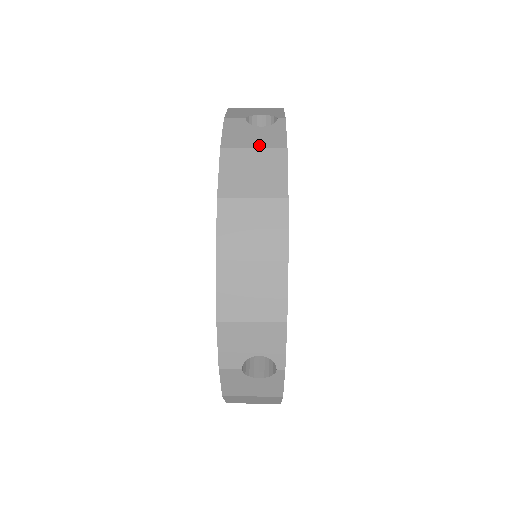
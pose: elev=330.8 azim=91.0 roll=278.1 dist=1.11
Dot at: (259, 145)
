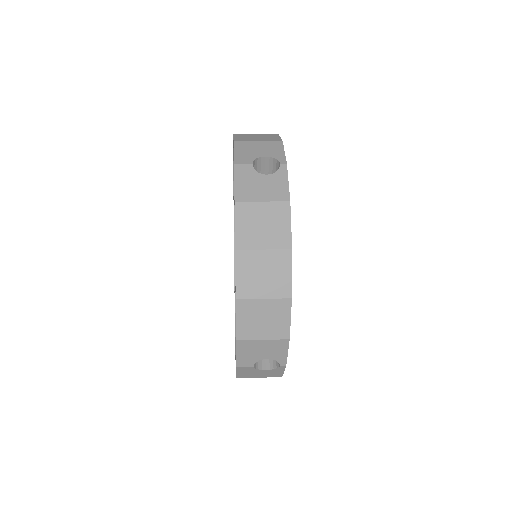
Dot at: (267, 198)
